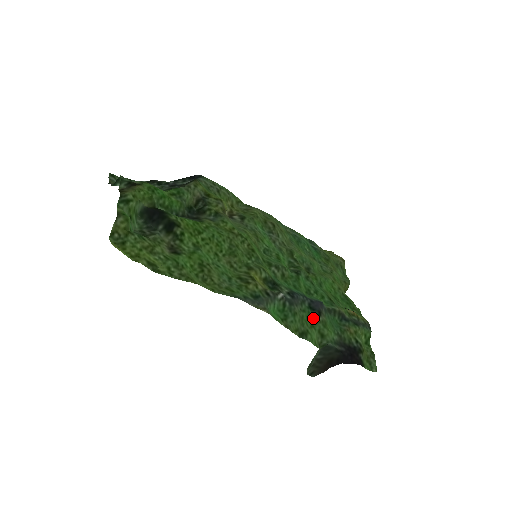
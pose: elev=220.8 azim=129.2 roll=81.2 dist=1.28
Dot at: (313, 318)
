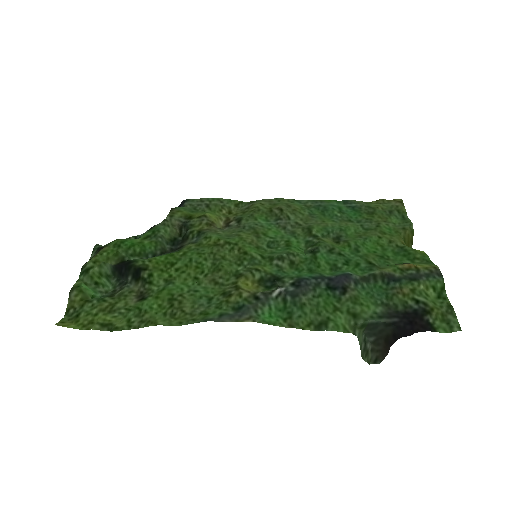
Dot at: (336, 299)
